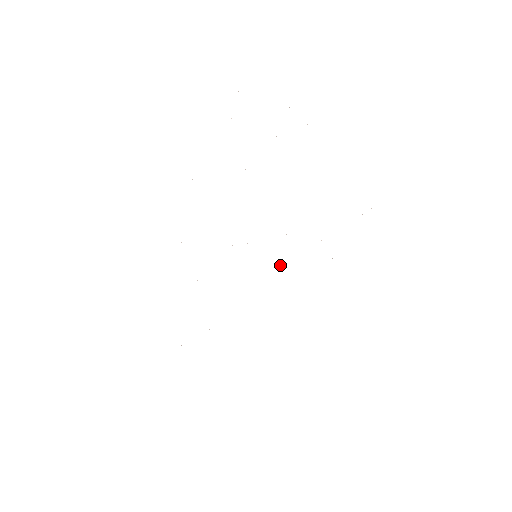
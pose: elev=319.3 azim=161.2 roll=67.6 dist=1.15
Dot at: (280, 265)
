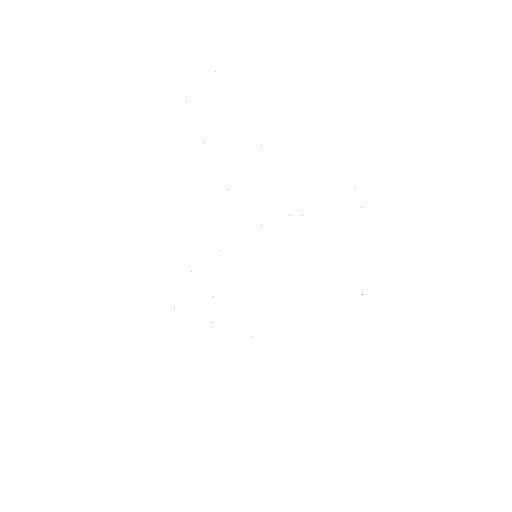
Dot at: occluded
